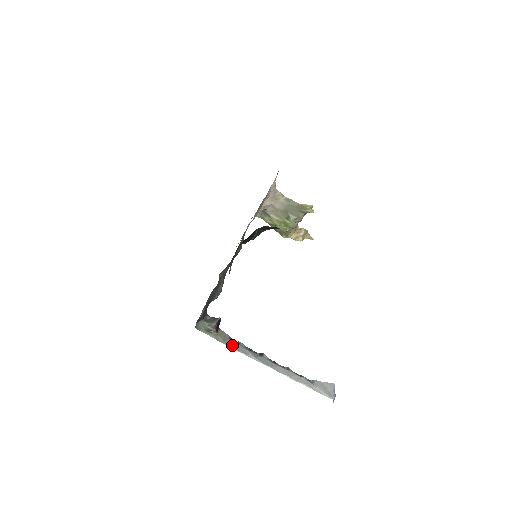
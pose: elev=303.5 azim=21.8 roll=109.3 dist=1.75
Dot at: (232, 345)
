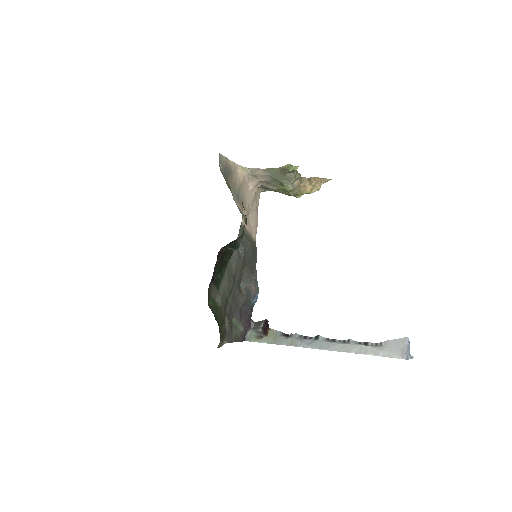
Dot at: (284, 342)
